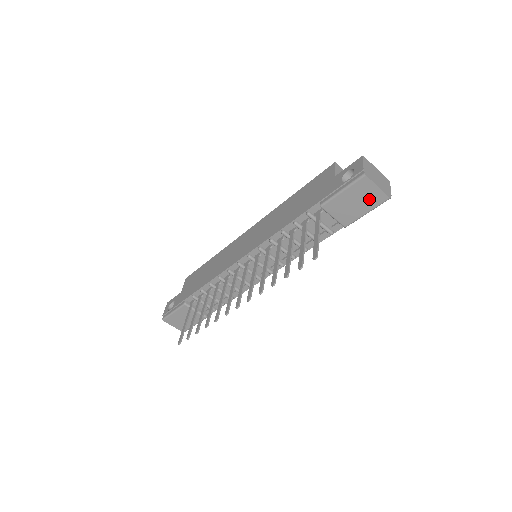
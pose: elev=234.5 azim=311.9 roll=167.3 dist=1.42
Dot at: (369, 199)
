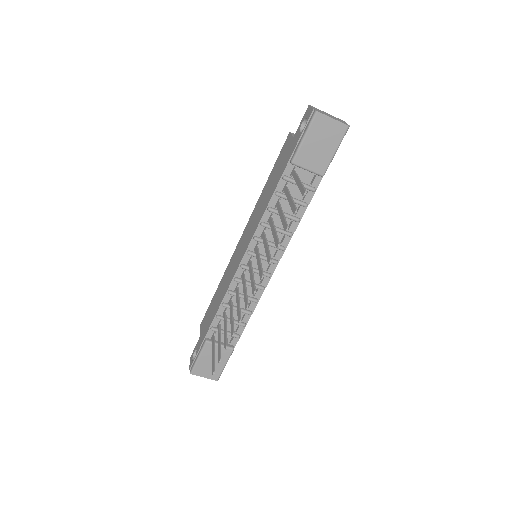
Dot at: (331, 135)
